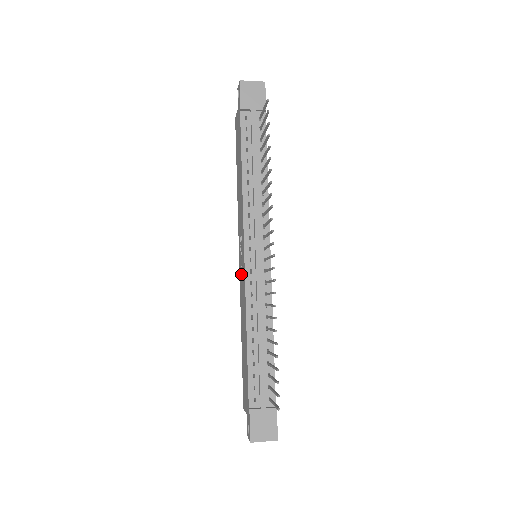
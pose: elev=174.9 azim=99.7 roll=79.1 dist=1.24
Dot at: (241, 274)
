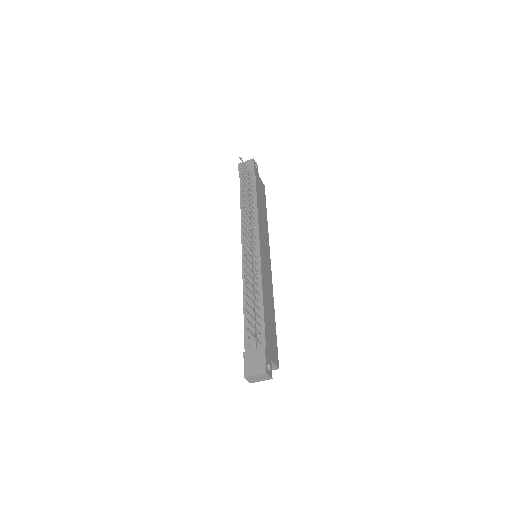
Dot at: occluded
